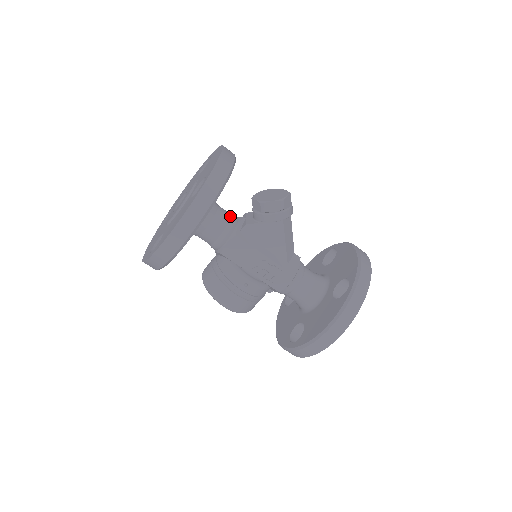
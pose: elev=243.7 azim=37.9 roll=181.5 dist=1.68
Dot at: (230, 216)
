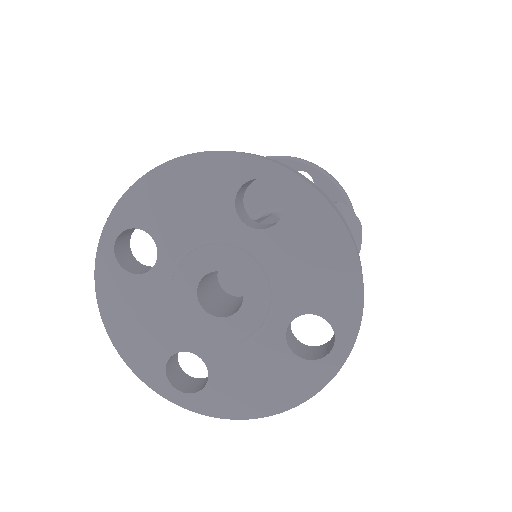
Dot at: occluded
